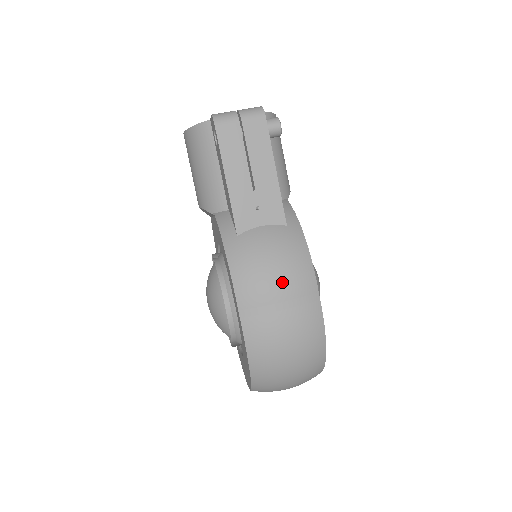
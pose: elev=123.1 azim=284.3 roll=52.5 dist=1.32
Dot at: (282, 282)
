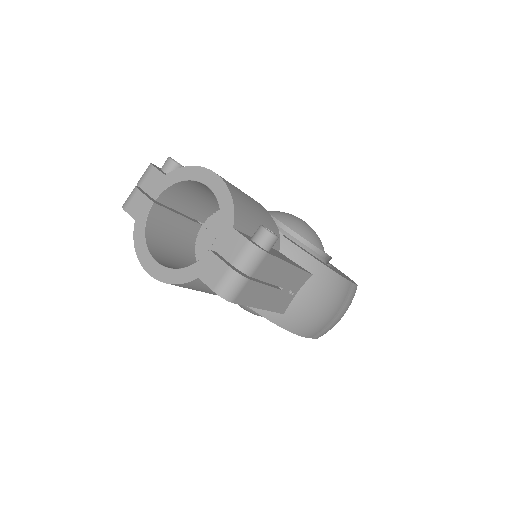
Dot at: (333, 309)
